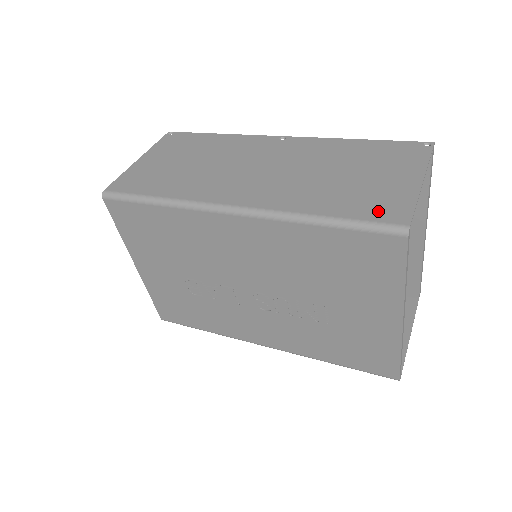
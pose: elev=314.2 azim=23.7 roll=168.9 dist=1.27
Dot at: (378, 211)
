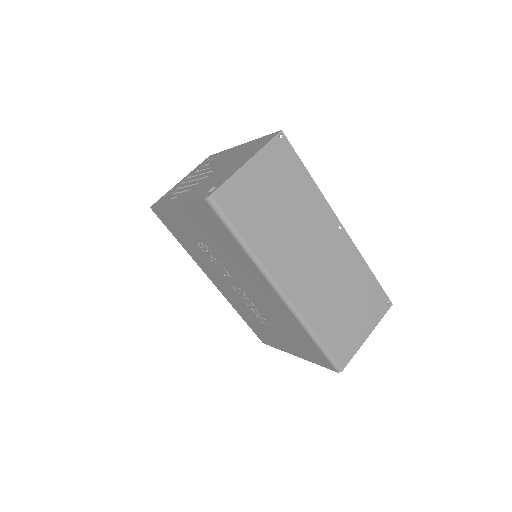
Dot at: (339, 350)
